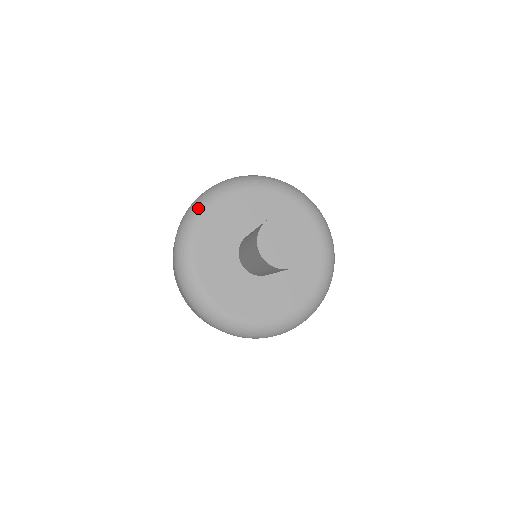
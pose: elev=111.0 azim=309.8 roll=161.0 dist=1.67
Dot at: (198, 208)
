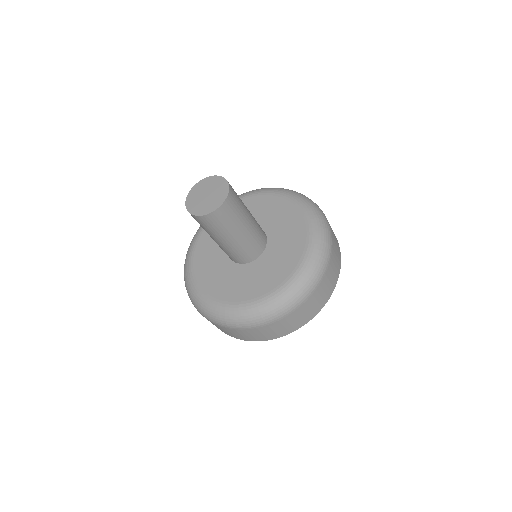
Dot at: (198, 230)
